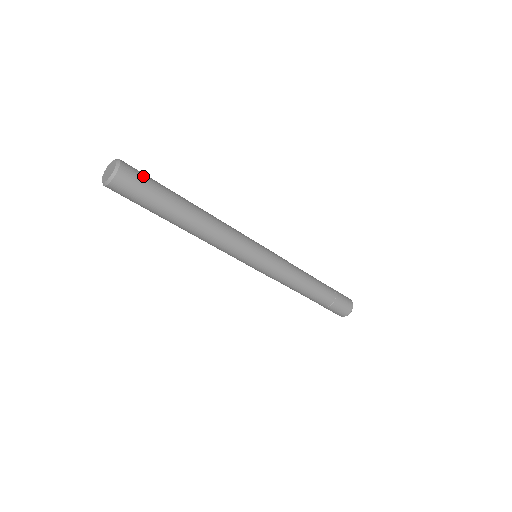
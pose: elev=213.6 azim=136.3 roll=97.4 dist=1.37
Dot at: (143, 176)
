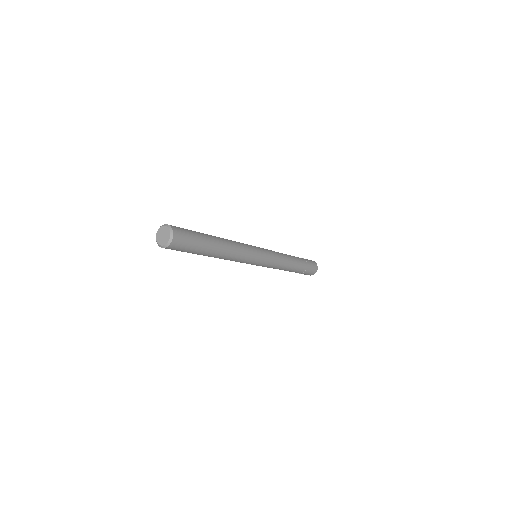
Dot at: (187, 241)
